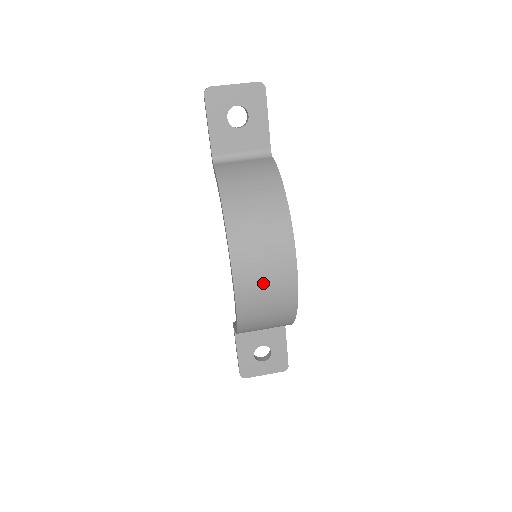
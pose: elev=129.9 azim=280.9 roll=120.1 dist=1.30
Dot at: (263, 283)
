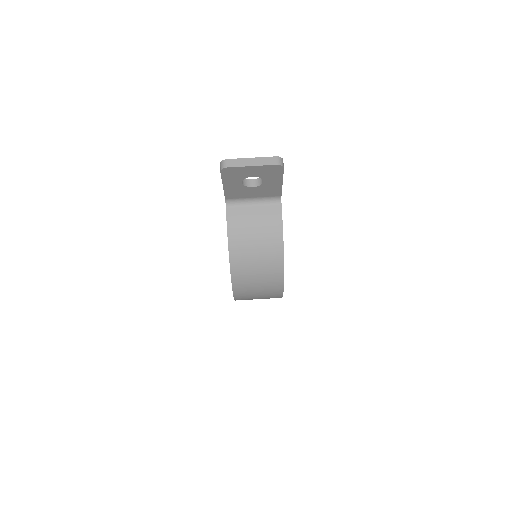
Dot at: (256, 298)
